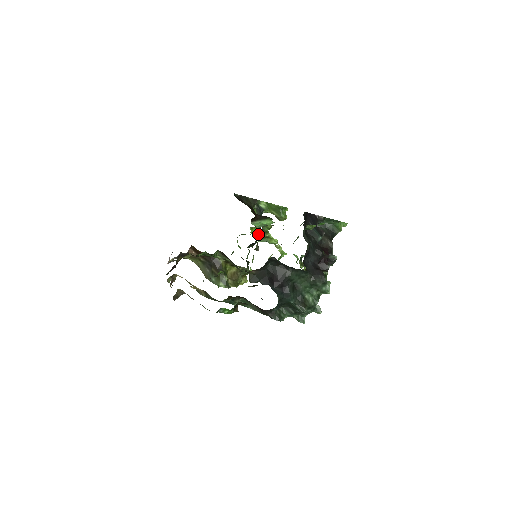
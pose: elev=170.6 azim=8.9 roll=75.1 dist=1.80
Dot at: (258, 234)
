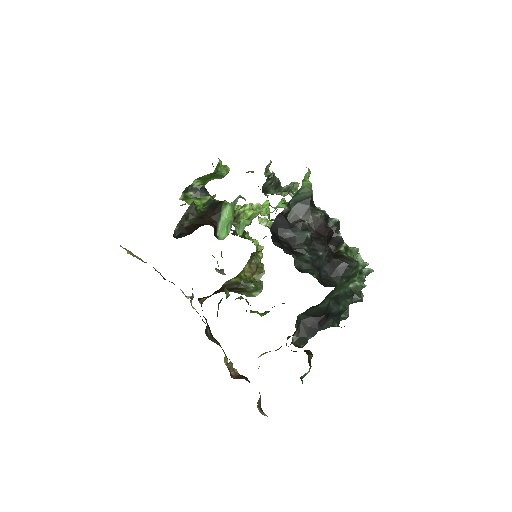
Dot at: occluded
